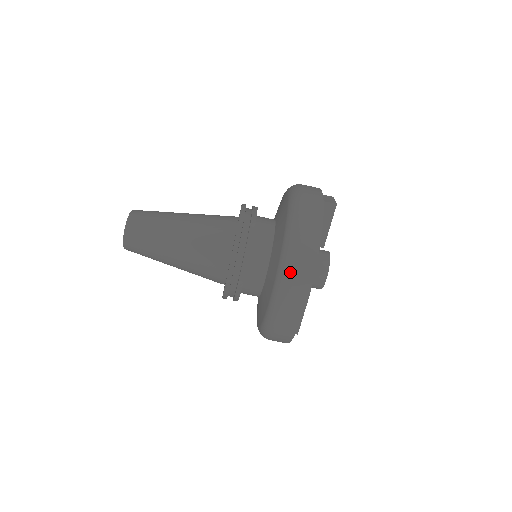
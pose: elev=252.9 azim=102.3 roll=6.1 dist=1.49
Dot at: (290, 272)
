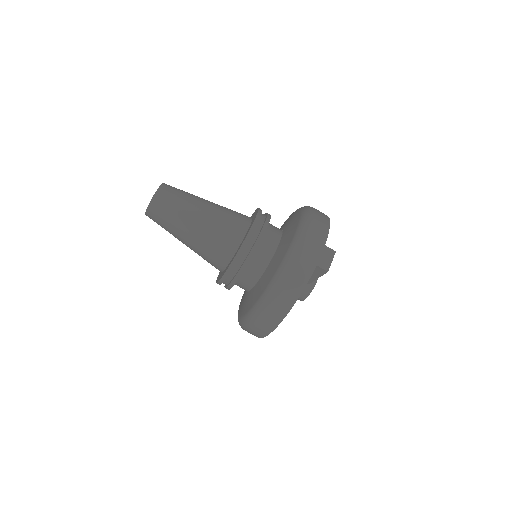
Dot at: (256, 320)
